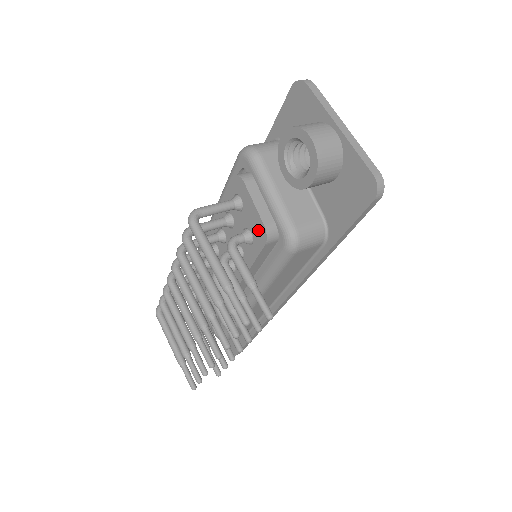
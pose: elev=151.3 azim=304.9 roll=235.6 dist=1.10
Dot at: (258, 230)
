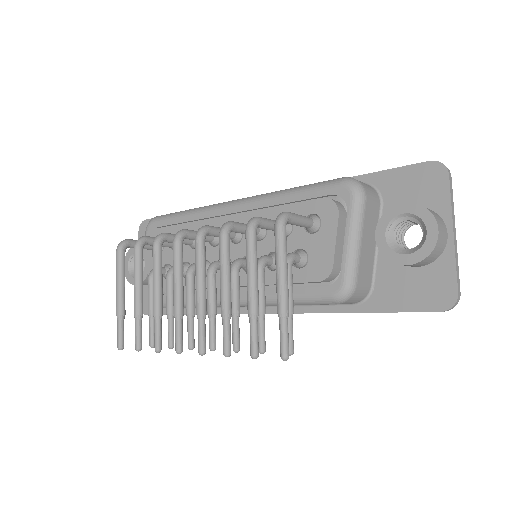
Dot at: (321, 264)
